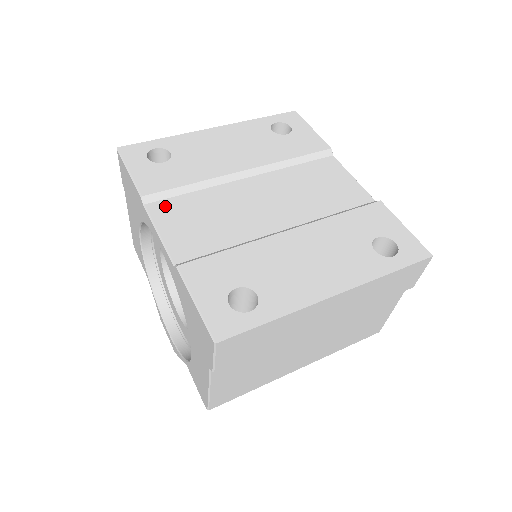
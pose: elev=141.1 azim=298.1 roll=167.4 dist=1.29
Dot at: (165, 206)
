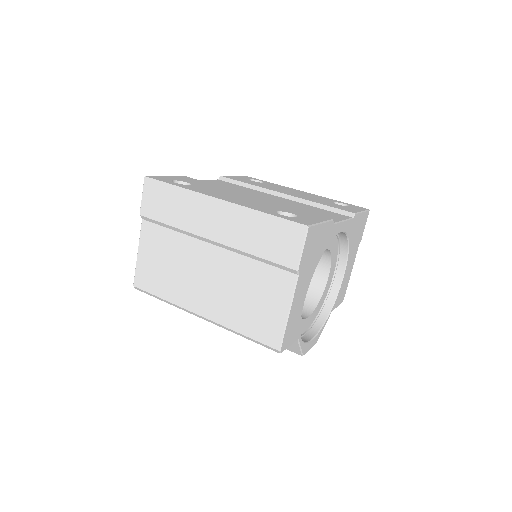
Dot at: (224, 182)
